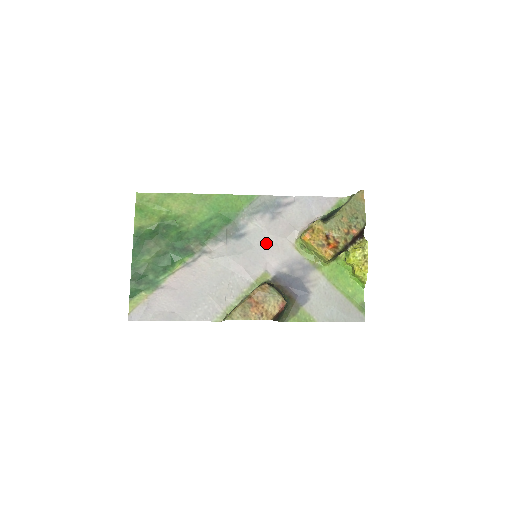
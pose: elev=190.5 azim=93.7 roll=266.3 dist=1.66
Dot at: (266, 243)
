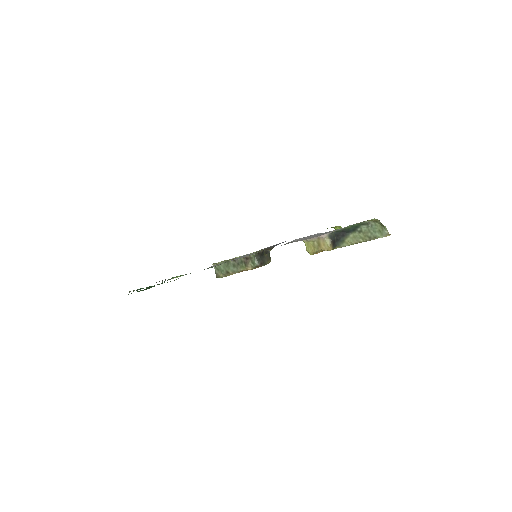
Dot at: occluded
